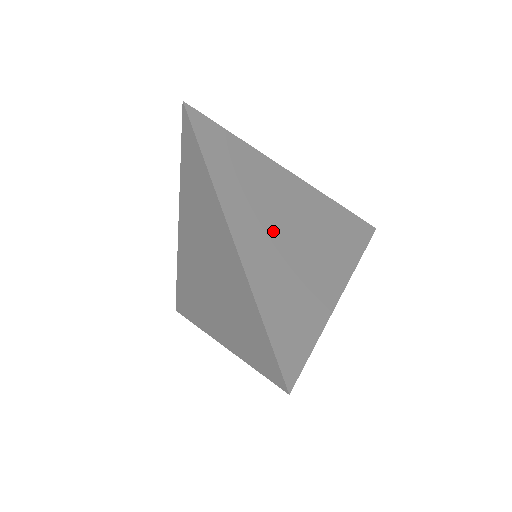
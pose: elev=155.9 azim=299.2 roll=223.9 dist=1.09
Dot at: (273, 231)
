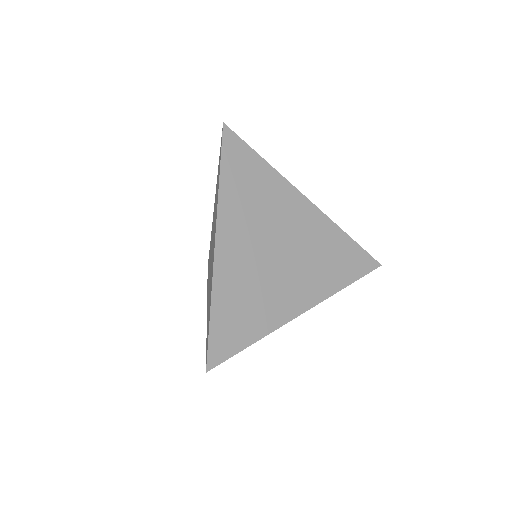
Dot at: occluded
